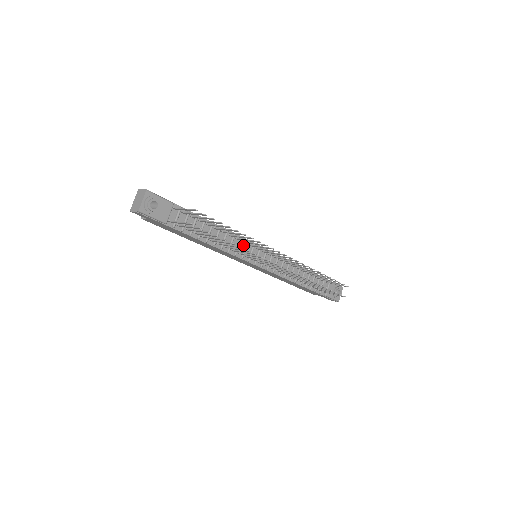
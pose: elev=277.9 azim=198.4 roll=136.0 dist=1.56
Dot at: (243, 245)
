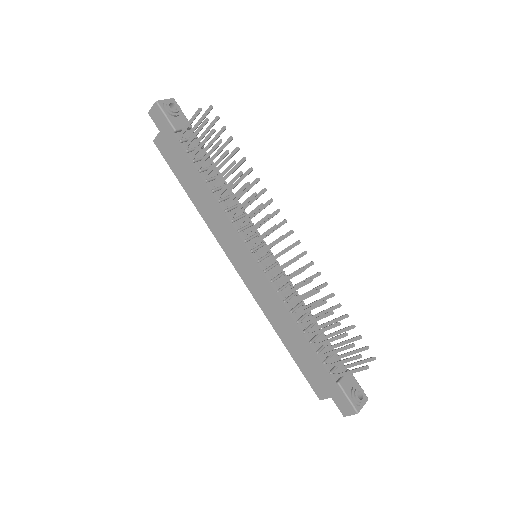
Dot at: (245, 223)
